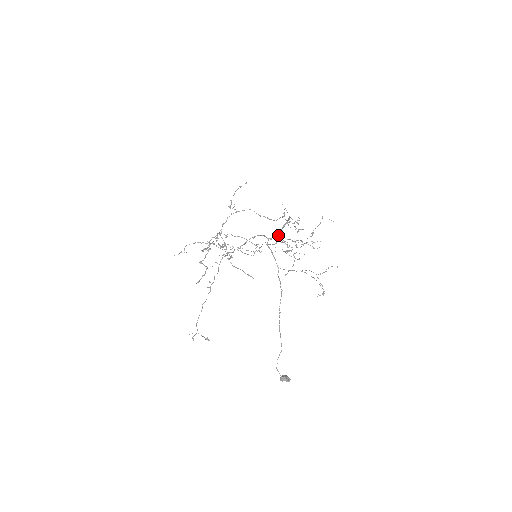
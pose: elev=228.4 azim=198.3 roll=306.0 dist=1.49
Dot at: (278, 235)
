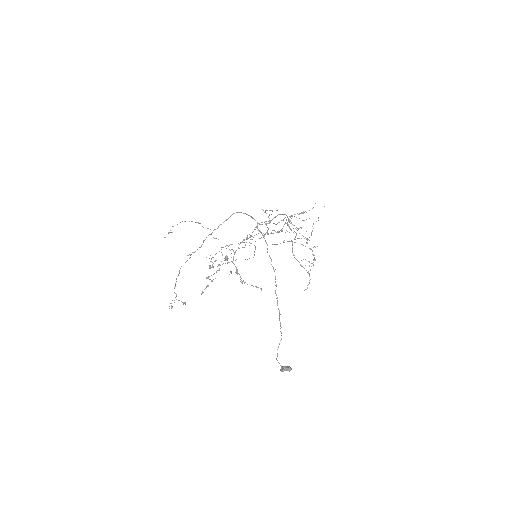
Dot at: occluded
